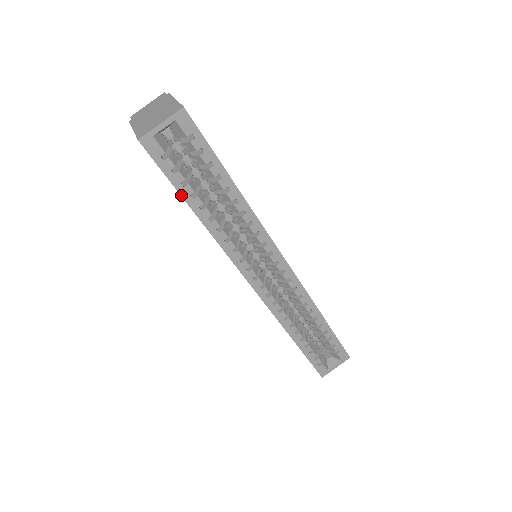
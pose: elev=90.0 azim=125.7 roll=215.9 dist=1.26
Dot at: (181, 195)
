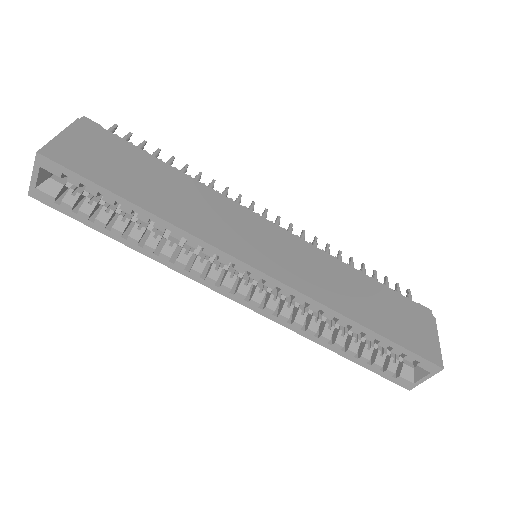
Dot at: (97, 230)
